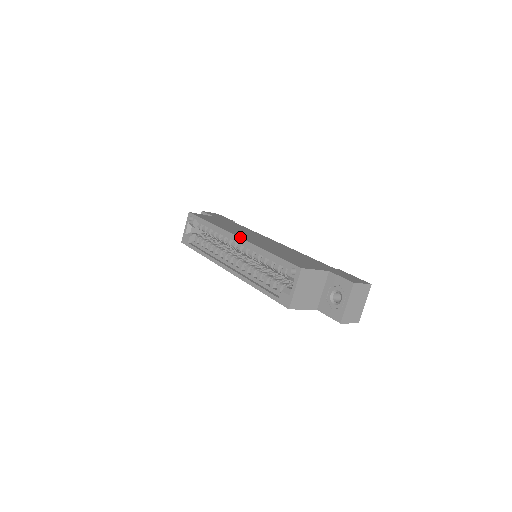
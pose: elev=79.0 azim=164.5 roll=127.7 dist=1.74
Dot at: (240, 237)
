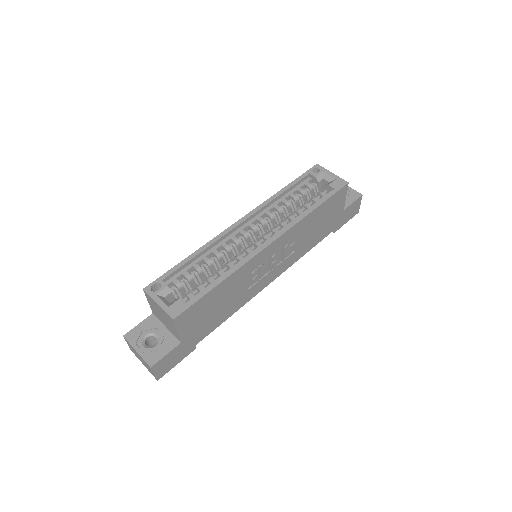
Dot at: (245, 215)
